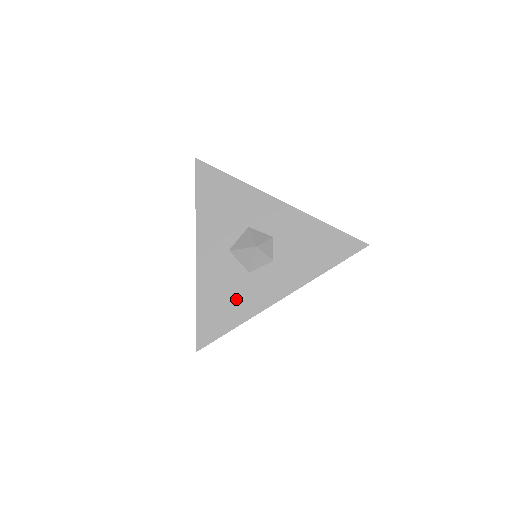
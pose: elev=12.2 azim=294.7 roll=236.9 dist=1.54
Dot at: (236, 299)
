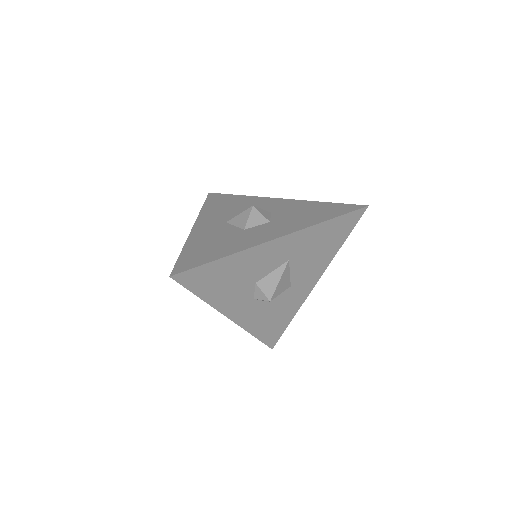
Dot at: (226, 243)
